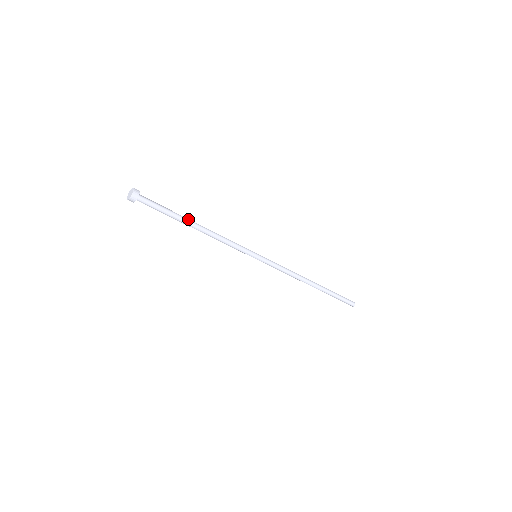
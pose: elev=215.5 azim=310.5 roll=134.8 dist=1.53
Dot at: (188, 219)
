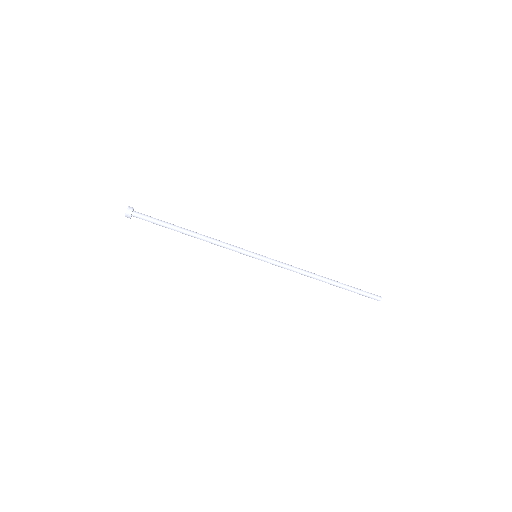
Dot at: (181, 228)
